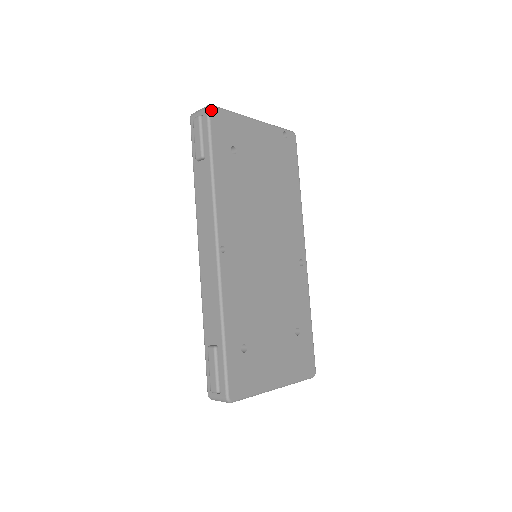
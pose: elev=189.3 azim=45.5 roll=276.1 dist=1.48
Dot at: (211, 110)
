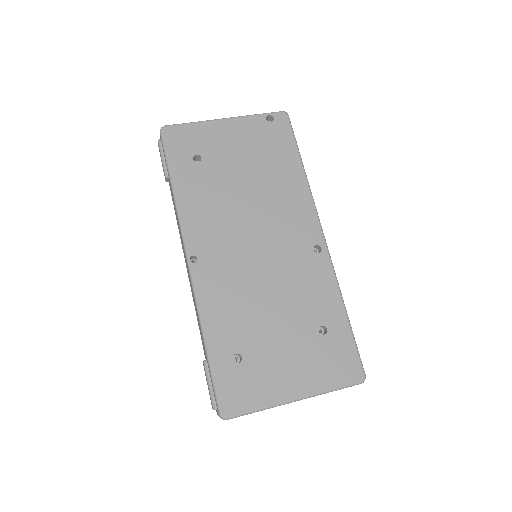
Dot at: (164, 131)
